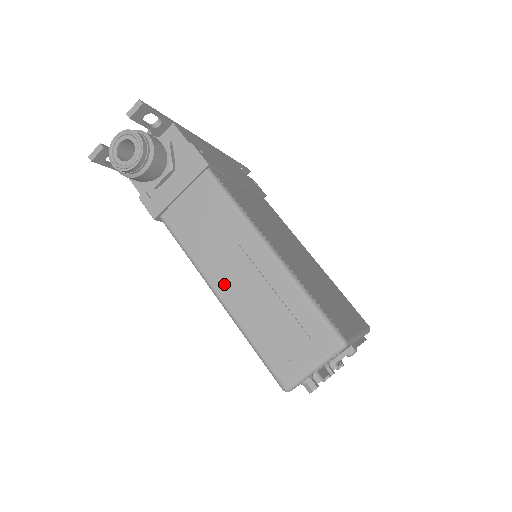
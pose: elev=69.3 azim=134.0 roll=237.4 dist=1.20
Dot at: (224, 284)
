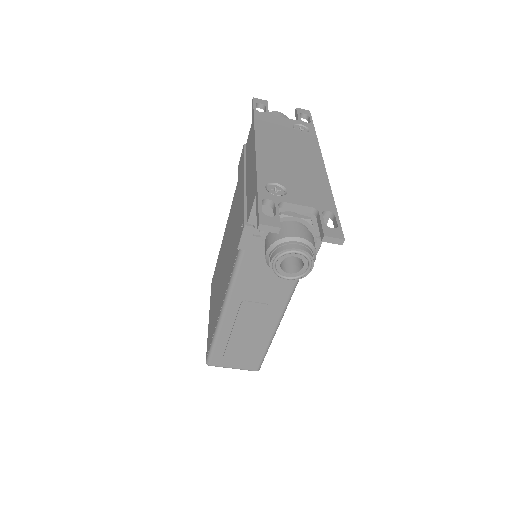
Dot at: (235, 313)
